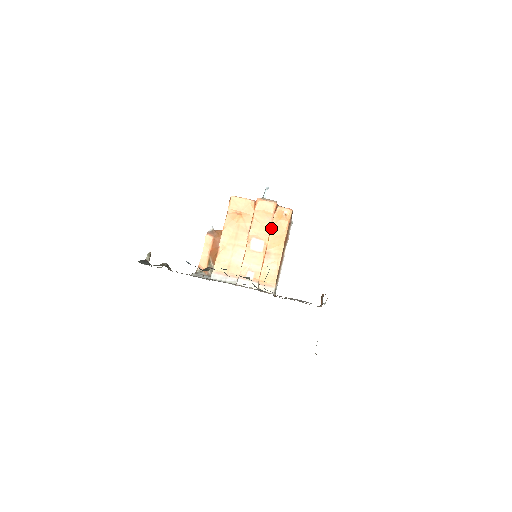
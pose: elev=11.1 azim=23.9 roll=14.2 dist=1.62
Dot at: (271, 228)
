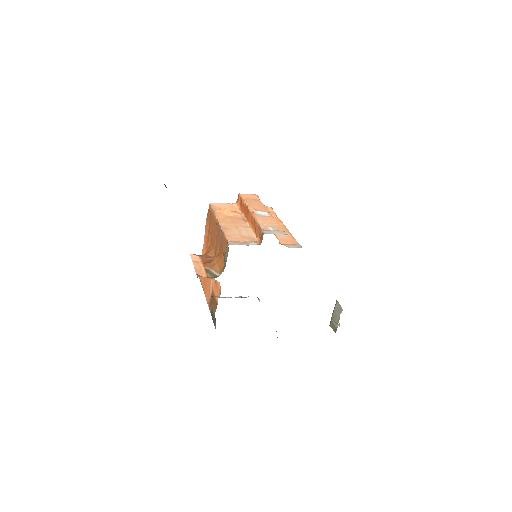
Dot at: occluded
